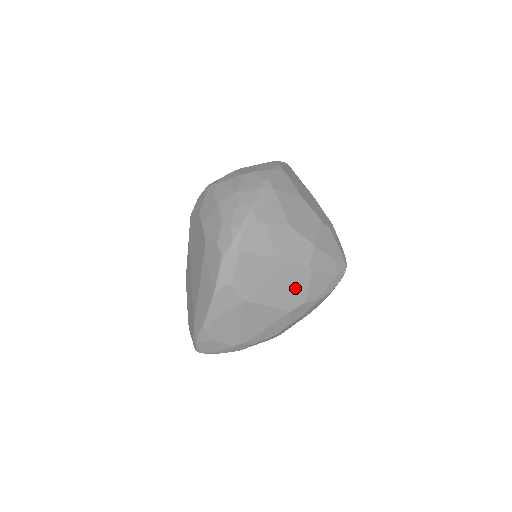
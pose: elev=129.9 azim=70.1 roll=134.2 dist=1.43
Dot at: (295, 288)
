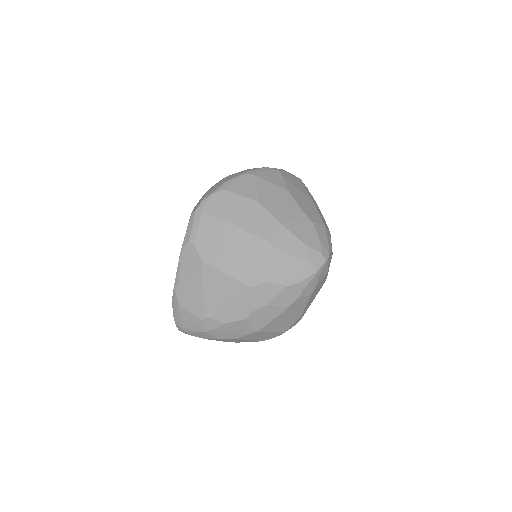
Dot at: (255, 262)
